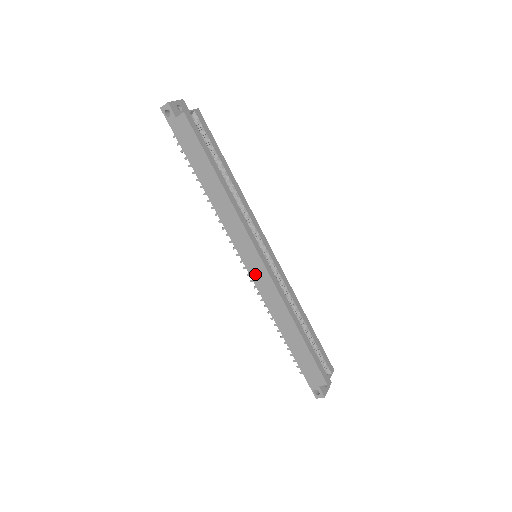
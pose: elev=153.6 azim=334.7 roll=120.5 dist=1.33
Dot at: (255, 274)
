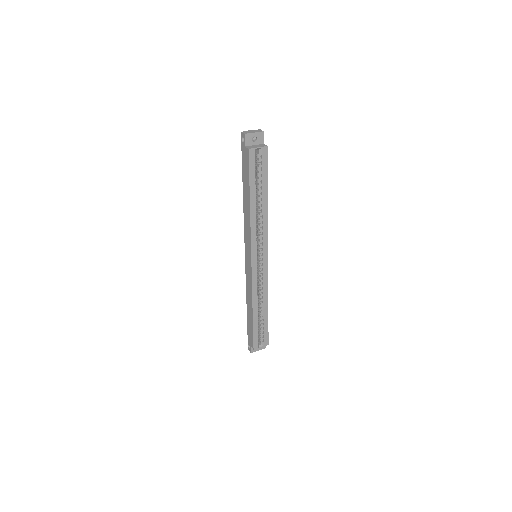
Dot at: (247, 266)
